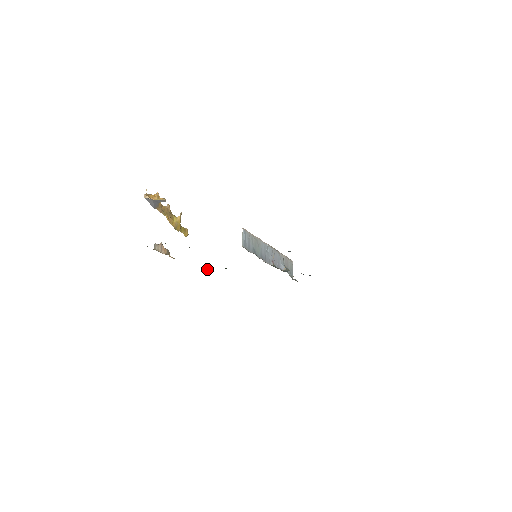
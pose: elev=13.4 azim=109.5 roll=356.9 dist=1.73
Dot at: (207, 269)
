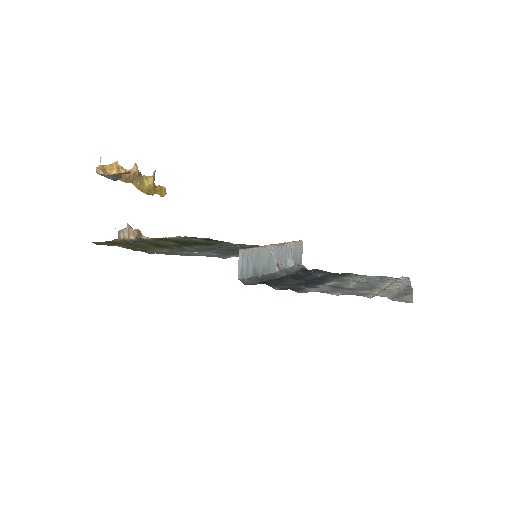
Dot at: (192, 237)
